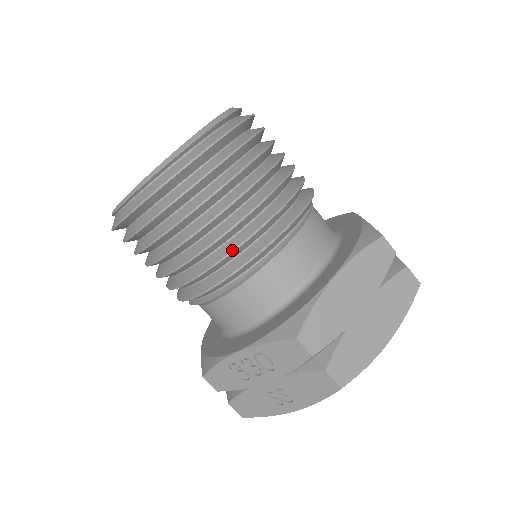
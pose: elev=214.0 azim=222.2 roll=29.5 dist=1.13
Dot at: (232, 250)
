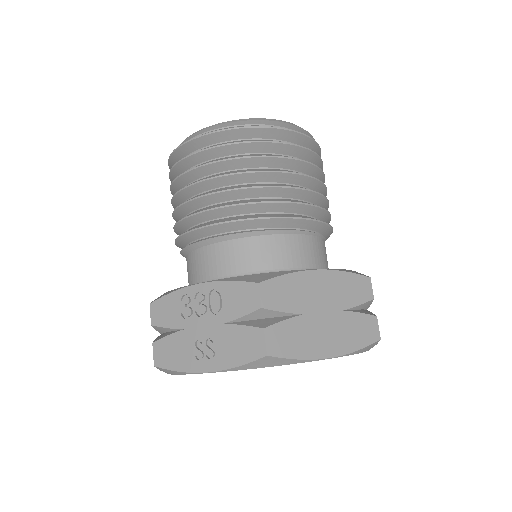
Dot at: (251, 202)
